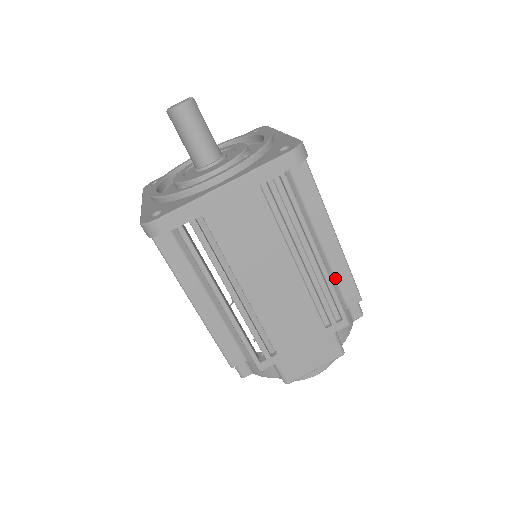
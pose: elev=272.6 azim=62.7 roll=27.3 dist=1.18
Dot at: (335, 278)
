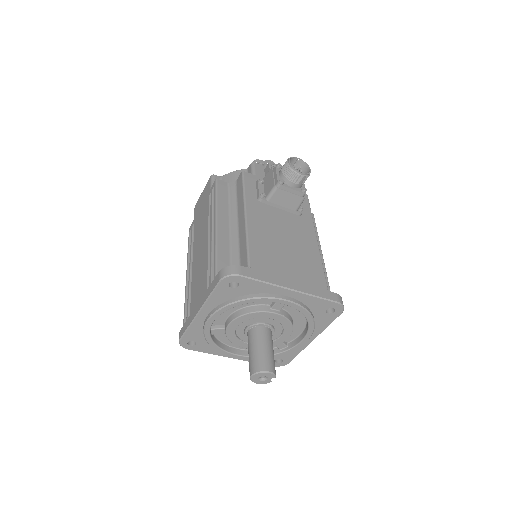
Dot at: occluded
